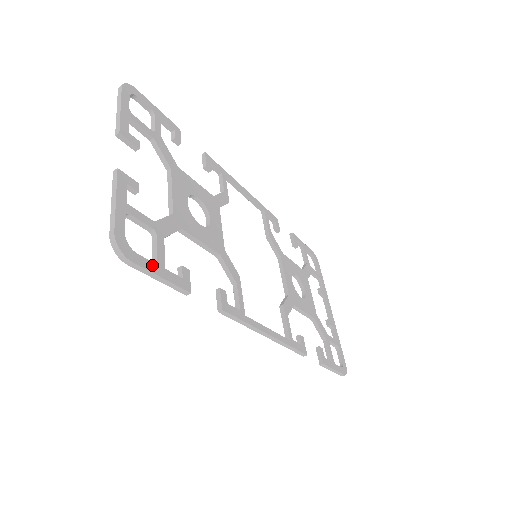
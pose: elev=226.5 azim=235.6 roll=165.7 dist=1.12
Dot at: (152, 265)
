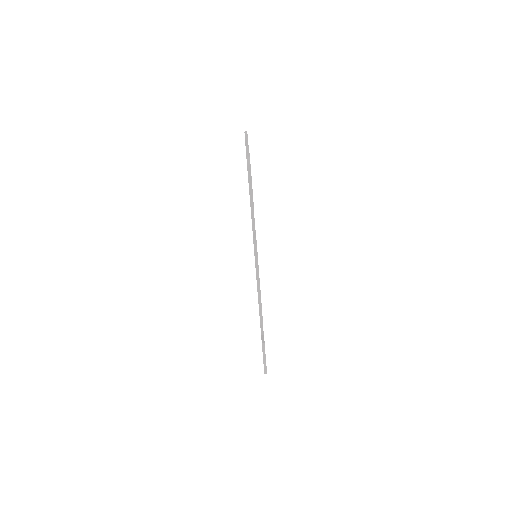
Dot at: occluded
